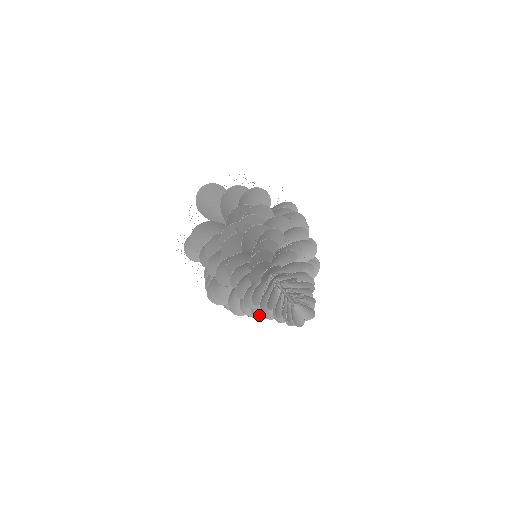
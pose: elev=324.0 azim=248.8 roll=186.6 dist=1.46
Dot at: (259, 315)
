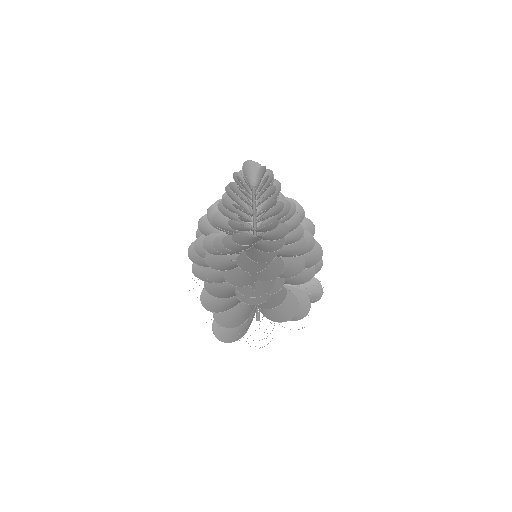
Dot at: (231, 250)
